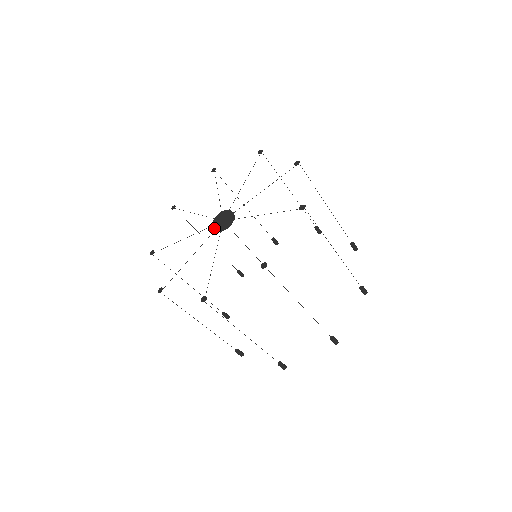
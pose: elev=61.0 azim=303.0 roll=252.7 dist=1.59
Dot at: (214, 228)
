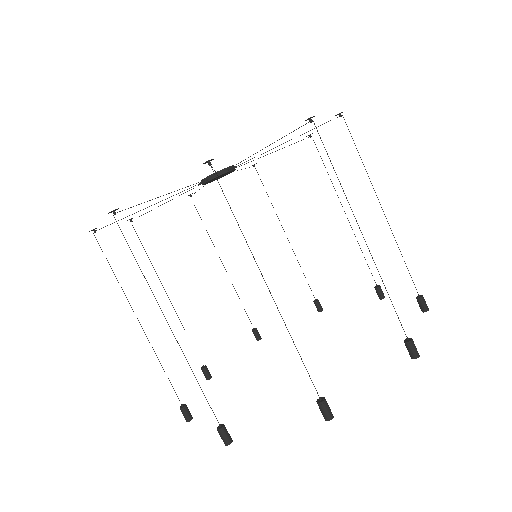
Dot at: (202, 179)
